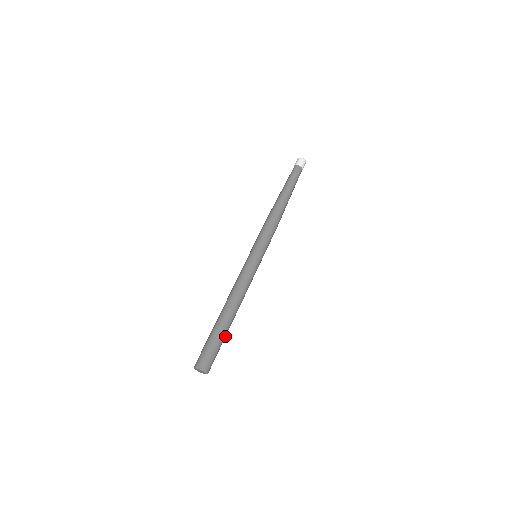
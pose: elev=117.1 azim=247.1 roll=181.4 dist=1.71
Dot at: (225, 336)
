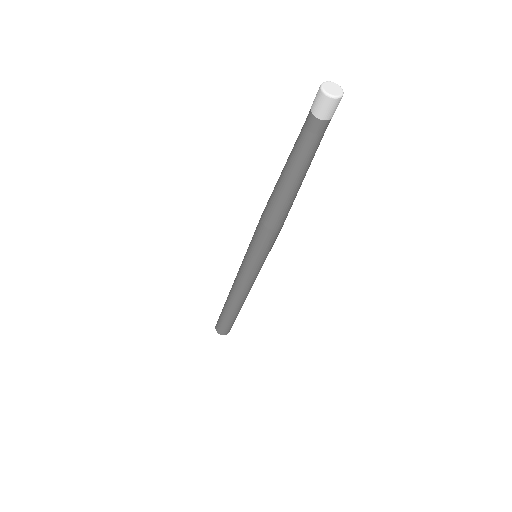
Dot at: occluded
